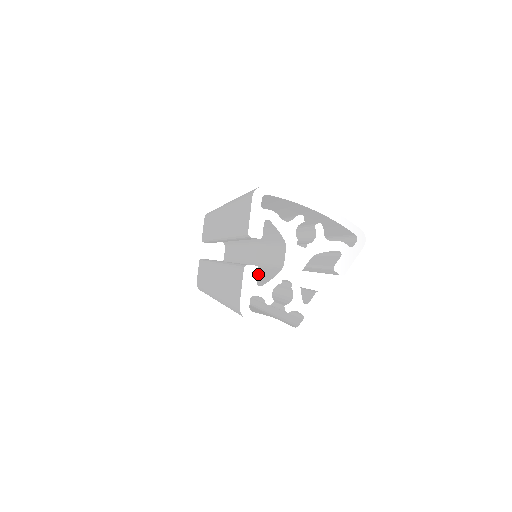
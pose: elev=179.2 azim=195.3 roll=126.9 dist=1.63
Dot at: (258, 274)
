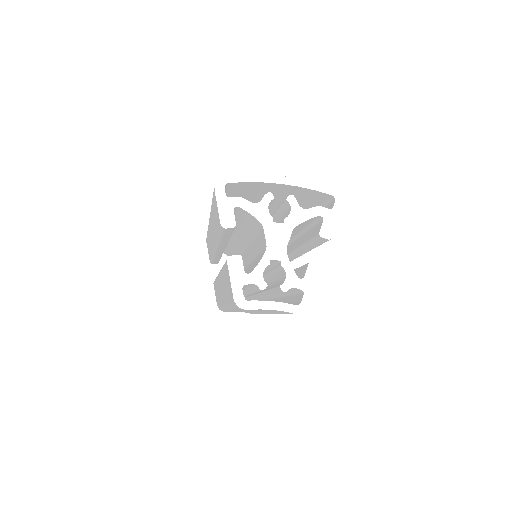
Dot at: (252, 267)
